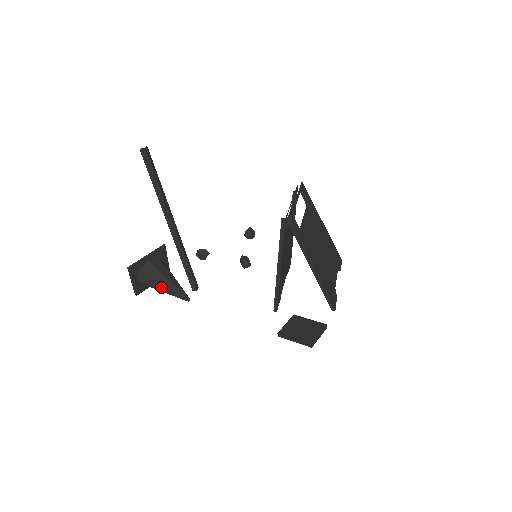
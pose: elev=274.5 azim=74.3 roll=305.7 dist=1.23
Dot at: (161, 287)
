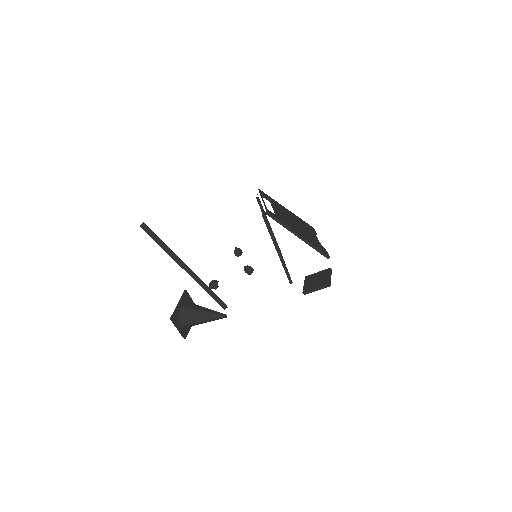
Dot at: (201, 319)
